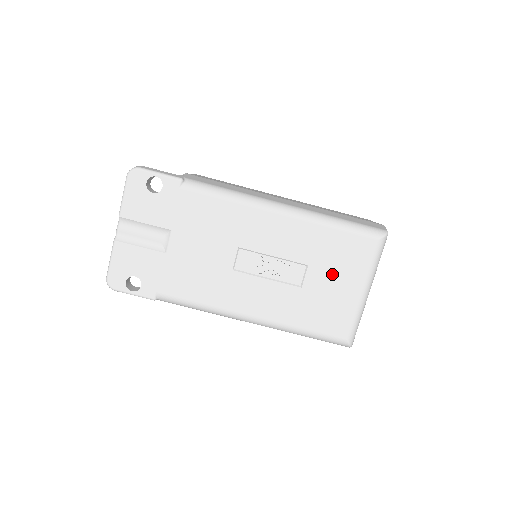
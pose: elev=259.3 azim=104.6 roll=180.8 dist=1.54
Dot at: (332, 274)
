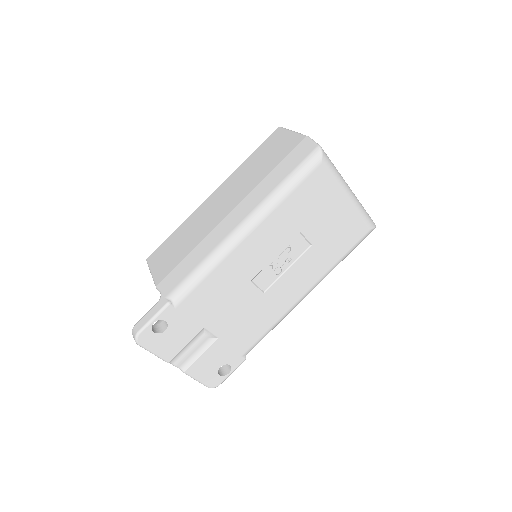
Dot at: (320, 216)
